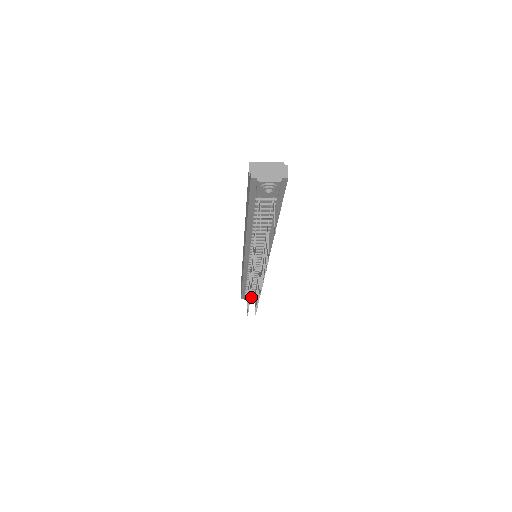
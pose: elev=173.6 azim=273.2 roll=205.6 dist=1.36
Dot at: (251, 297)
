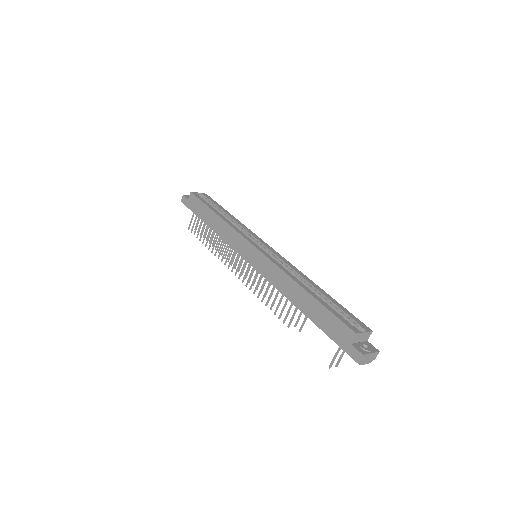
Dot at: occluded
